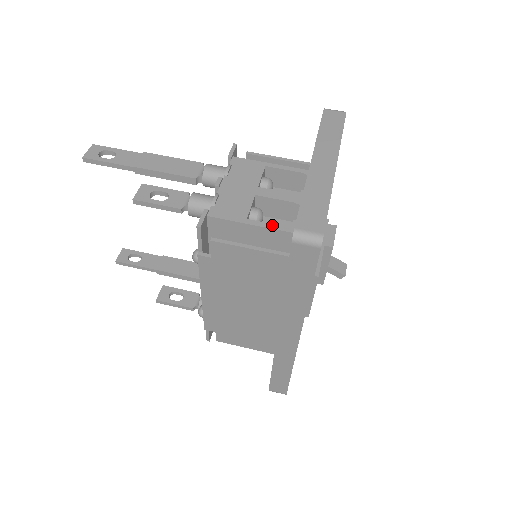
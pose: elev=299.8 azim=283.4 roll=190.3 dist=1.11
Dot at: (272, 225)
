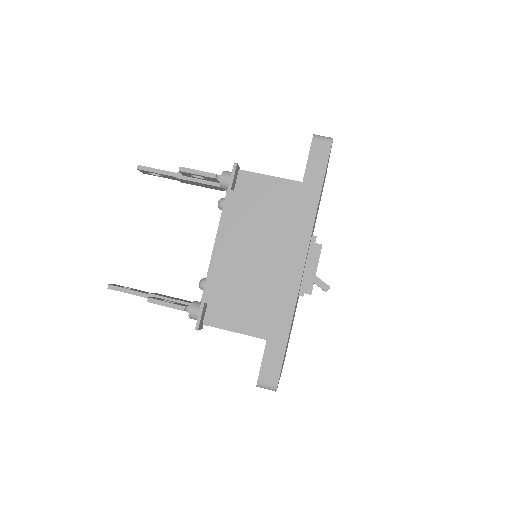
Dot at: (286, 179)
